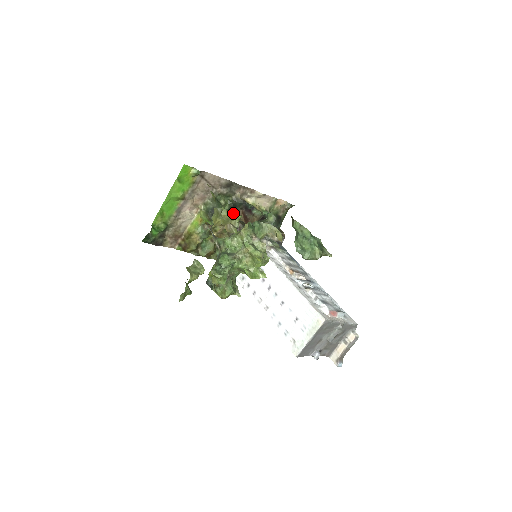
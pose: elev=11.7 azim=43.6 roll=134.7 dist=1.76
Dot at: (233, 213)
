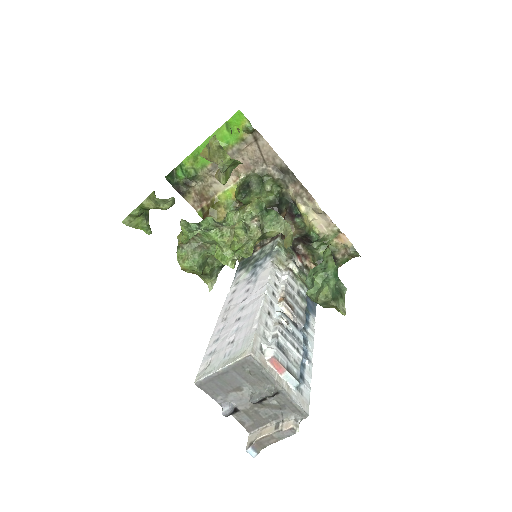
Dot at: occluded
